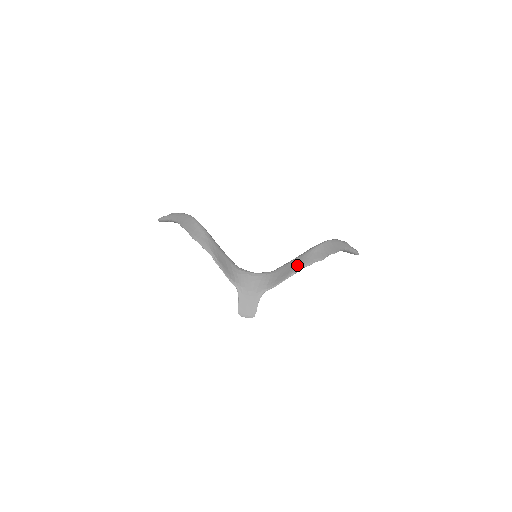
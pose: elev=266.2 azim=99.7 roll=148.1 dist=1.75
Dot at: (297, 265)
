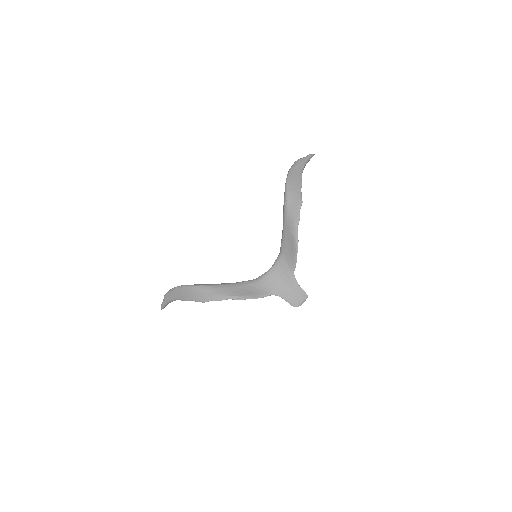
Dot at: (291, 230)
